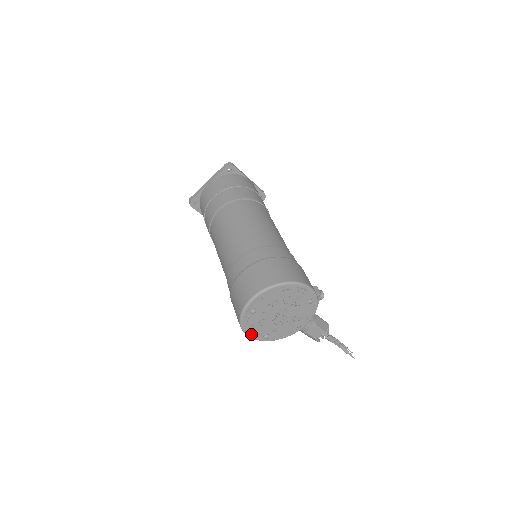
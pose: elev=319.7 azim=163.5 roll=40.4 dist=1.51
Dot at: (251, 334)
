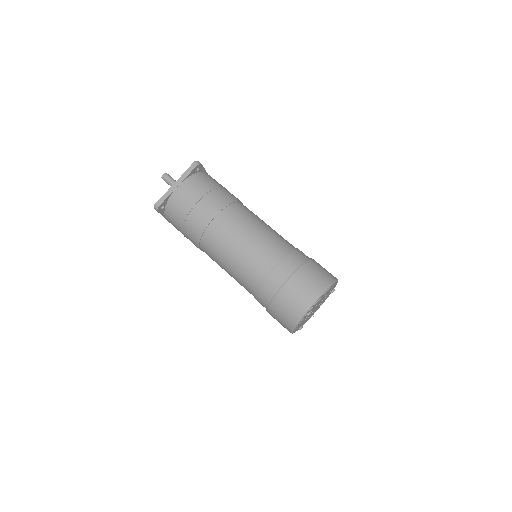
Dot at: (295, 331)
